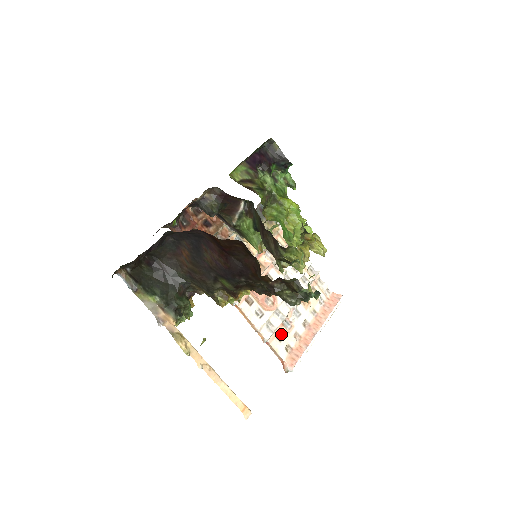
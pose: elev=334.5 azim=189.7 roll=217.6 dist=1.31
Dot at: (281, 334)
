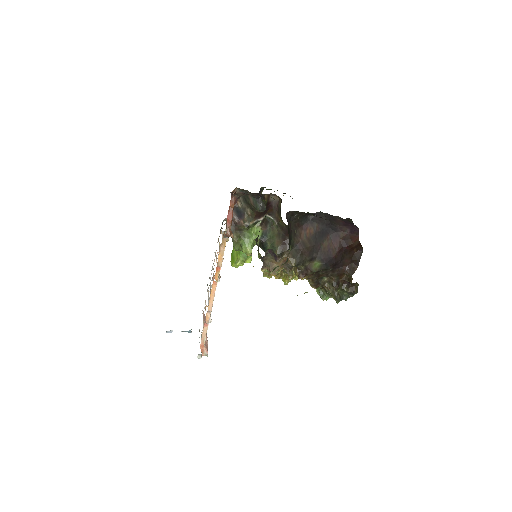
Dot at: occluded
